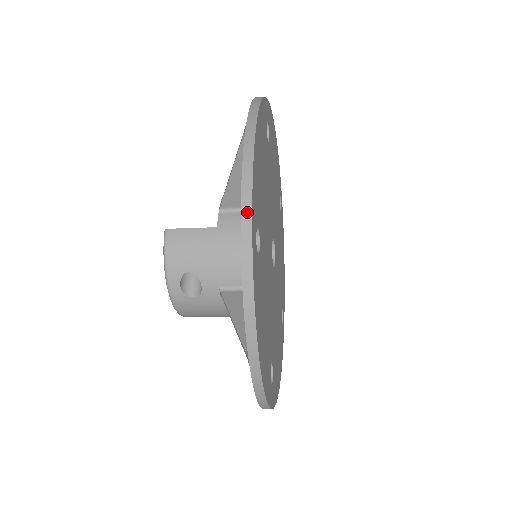
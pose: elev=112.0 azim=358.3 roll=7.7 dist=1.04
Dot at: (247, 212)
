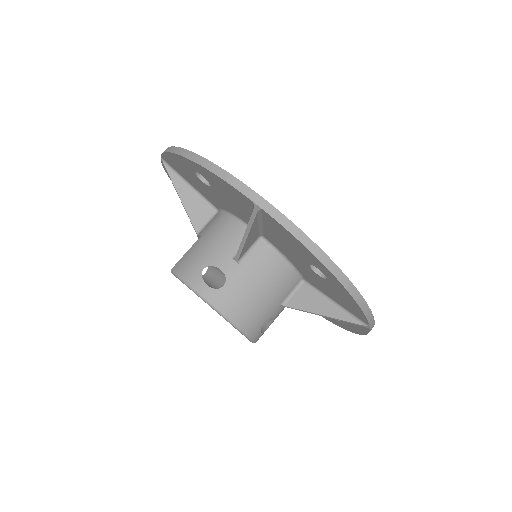
Dot at: (179, 151)
